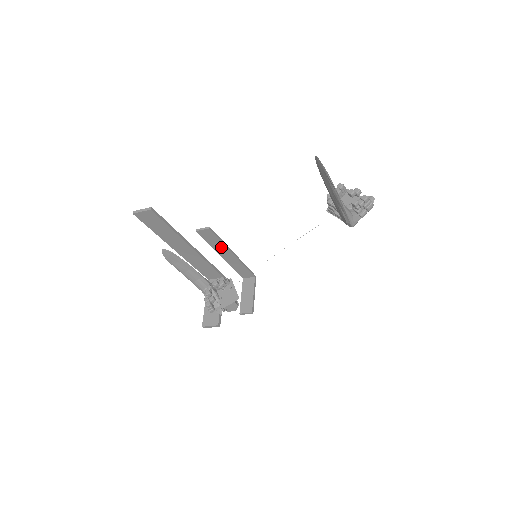
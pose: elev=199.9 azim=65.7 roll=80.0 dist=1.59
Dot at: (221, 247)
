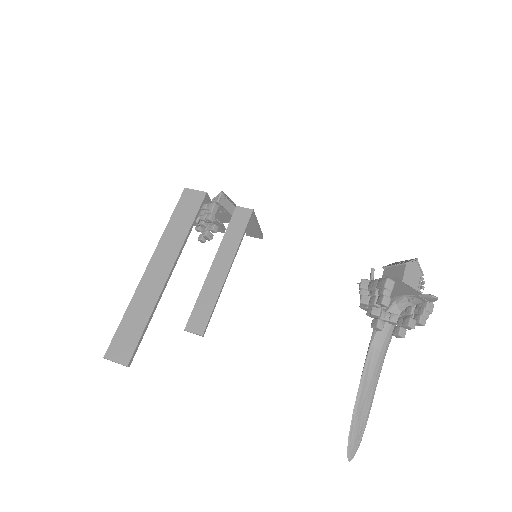
Dot at: (214, 291)
